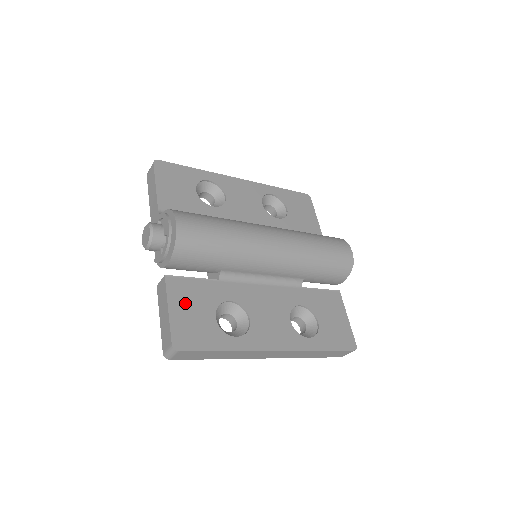
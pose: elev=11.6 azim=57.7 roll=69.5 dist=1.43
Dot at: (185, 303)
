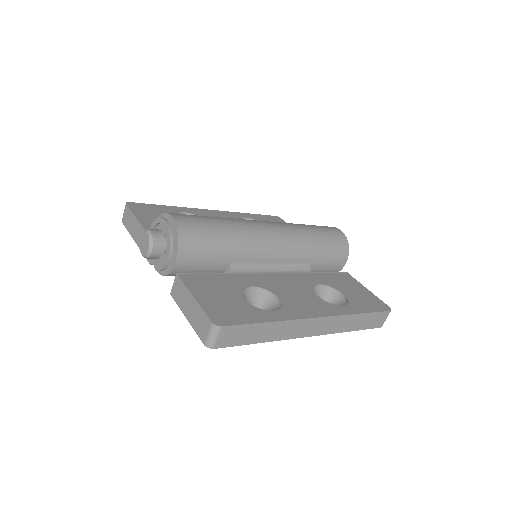
Dot at: (208, 291)
